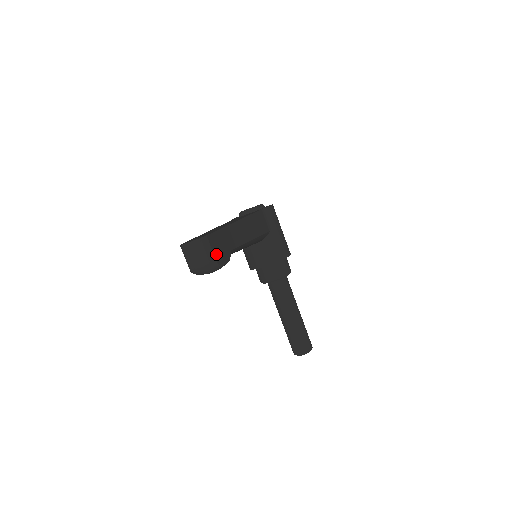
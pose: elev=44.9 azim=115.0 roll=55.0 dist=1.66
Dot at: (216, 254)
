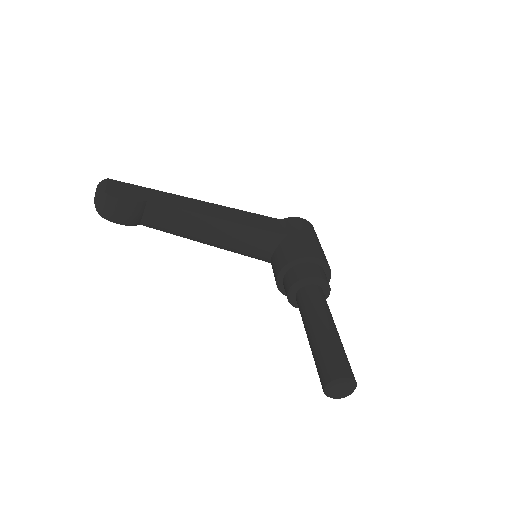
Dot at: (111, 190)
